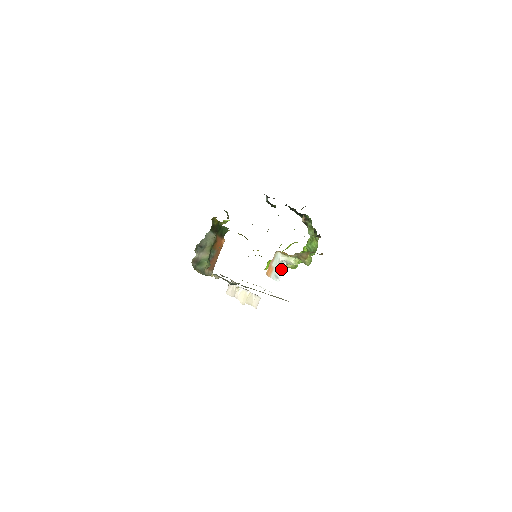
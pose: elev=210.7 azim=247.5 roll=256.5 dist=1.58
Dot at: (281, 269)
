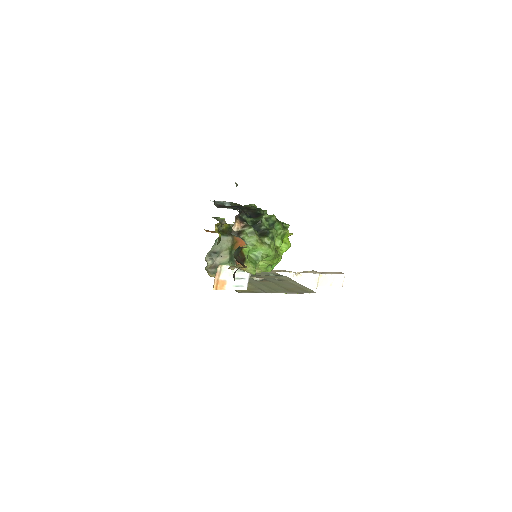
Dot at: (244, 277)
